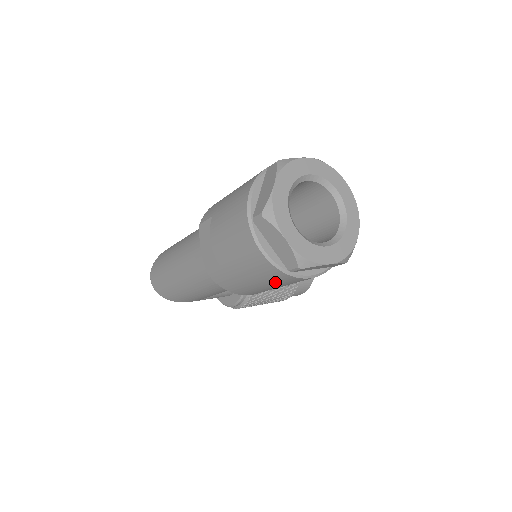
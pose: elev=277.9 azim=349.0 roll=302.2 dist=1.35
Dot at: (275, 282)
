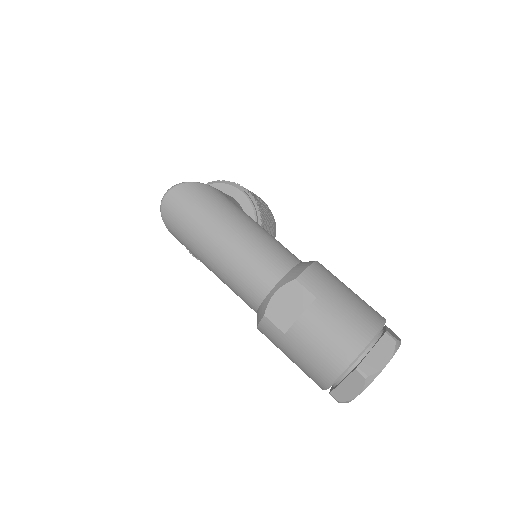
Dot at: (304, 372)
